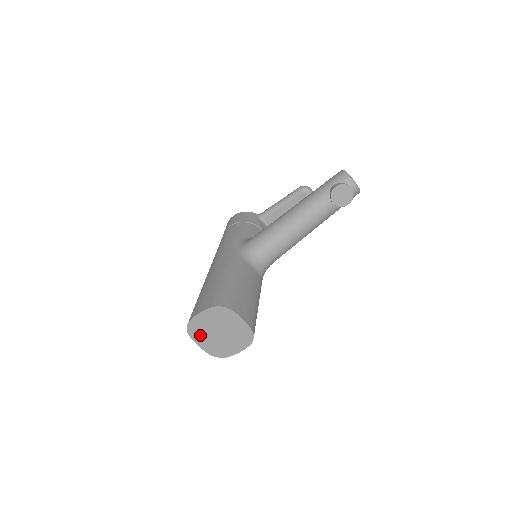
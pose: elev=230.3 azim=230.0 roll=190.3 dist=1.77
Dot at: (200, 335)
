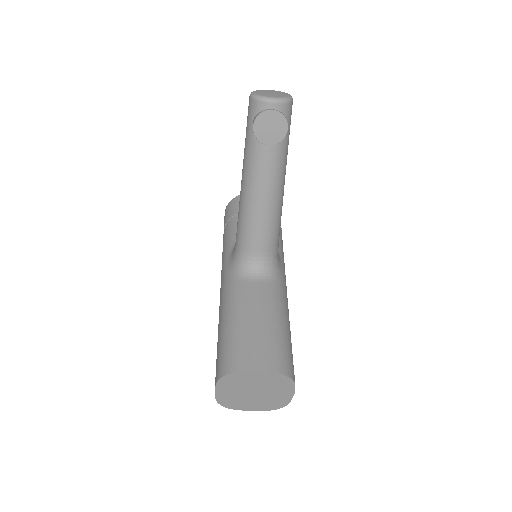
Dot at: (241, 404)
